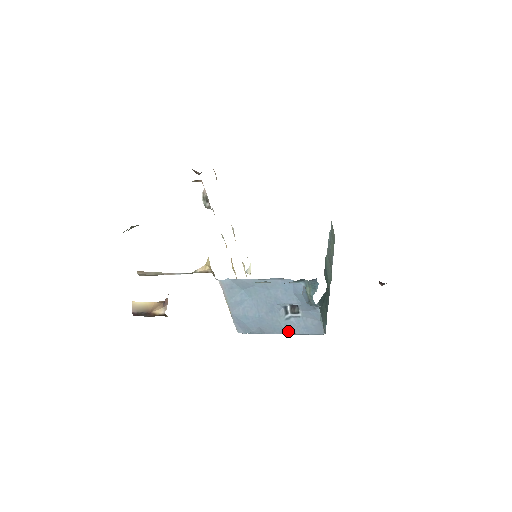
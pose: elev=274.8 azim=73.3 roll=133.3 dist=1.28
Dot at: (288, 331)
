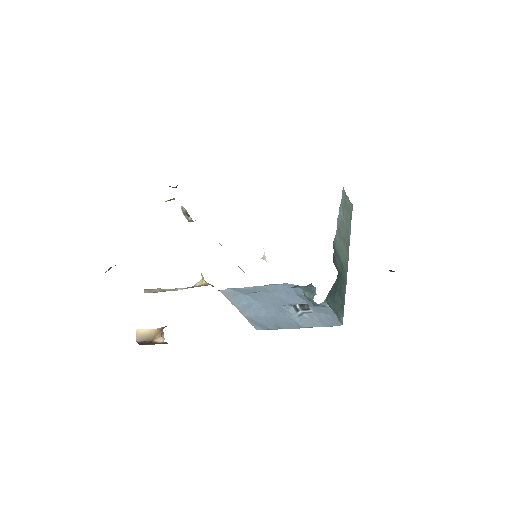
Dot at: (304, 326)
